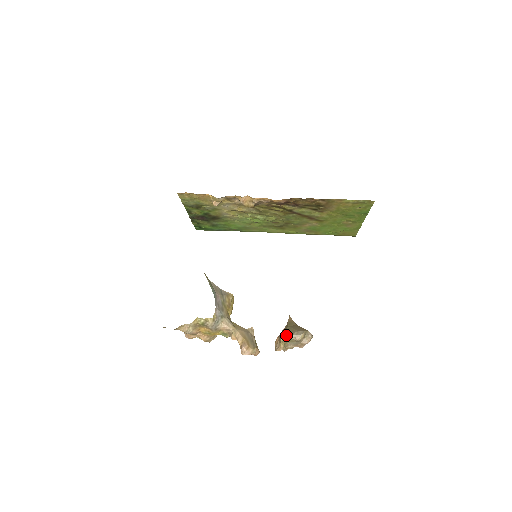
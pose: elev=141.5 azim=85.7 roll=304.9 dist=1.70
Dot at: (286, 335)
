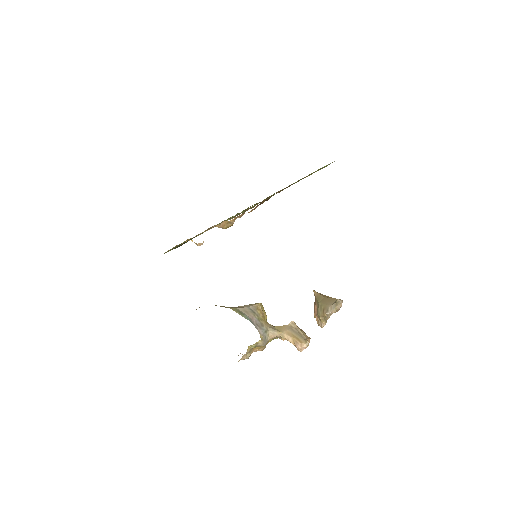
Dot at: (323, 314)
